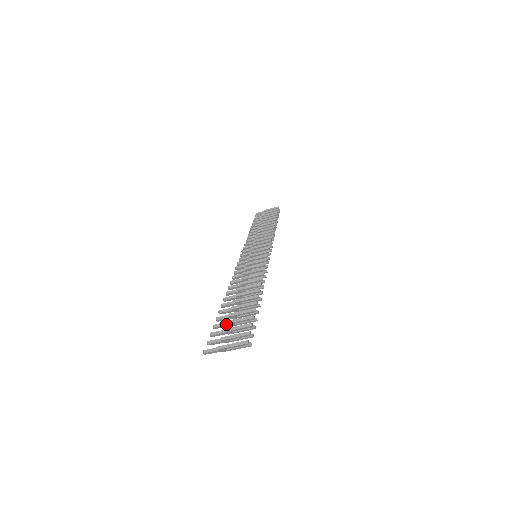
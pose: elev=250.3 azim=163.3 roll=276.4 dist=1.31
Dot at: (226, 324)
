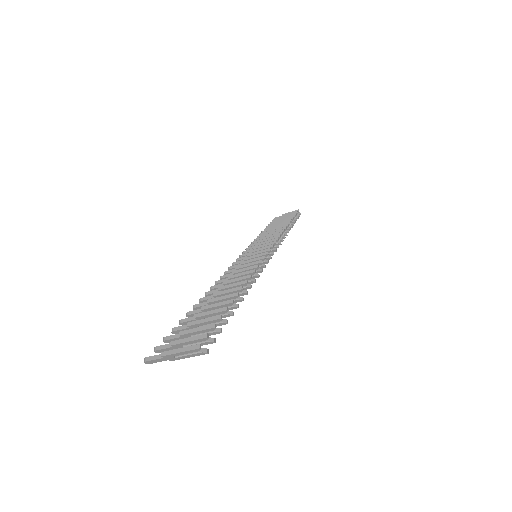
Dot at: (187, 327)
